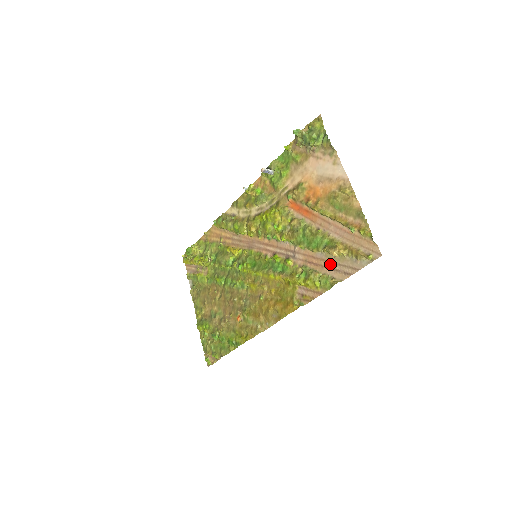
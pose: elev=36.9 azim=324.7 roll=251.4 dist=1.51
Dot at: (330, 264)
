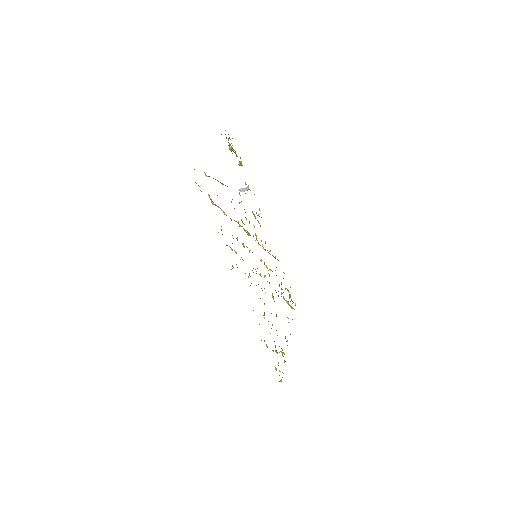
Dot at: occluded
